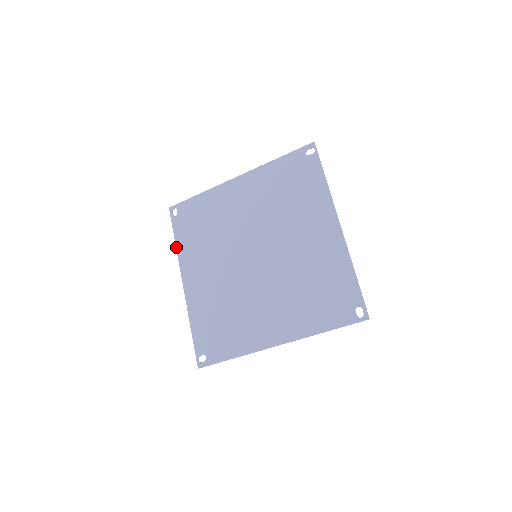
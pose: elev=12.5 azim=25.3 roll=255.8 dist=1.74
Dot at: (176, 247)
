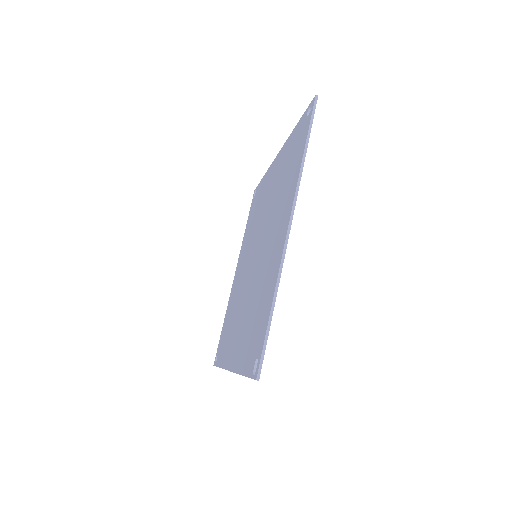
Dot at: occluded
